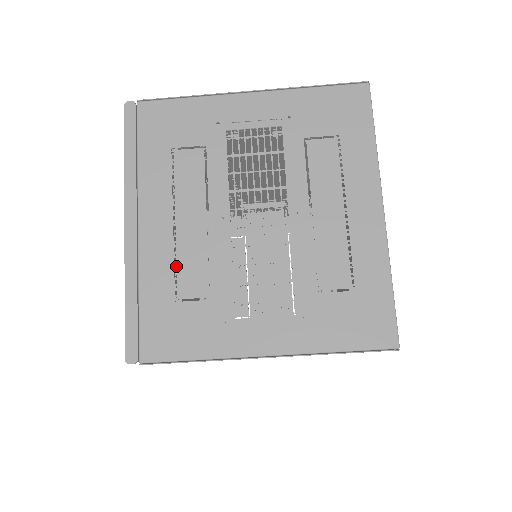
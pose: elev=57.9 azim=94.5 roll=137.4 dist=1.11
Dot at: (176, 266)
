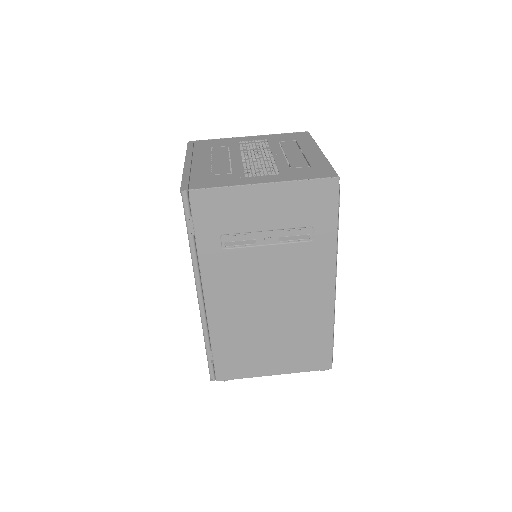
Dot at: occluded
